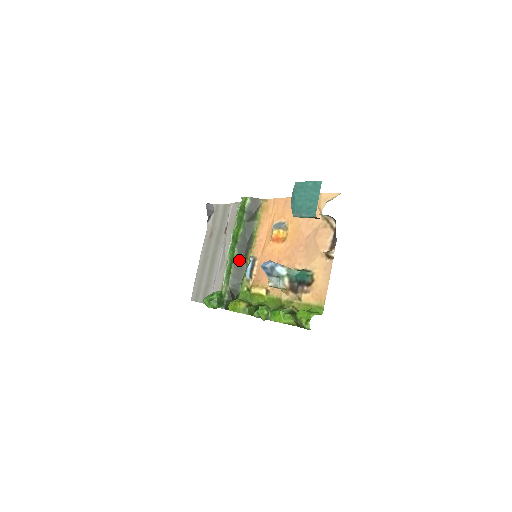
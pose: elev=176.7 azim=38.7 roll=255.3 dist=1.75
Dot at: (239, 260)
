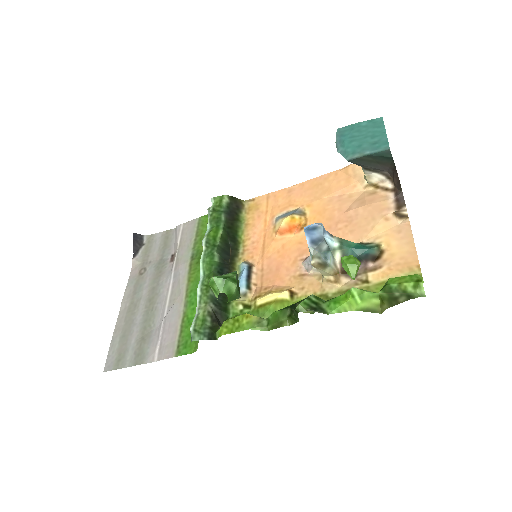
Dot at: (222, 270)
